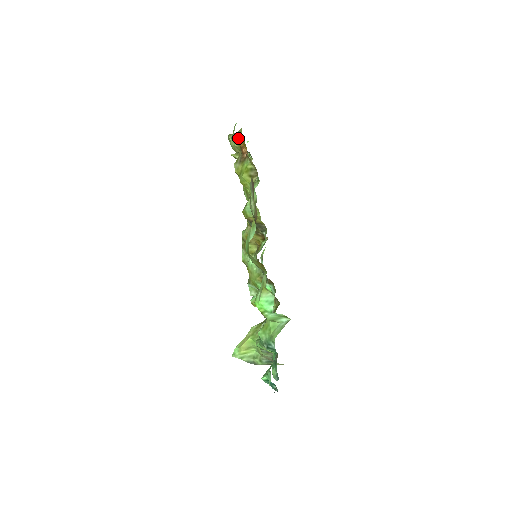
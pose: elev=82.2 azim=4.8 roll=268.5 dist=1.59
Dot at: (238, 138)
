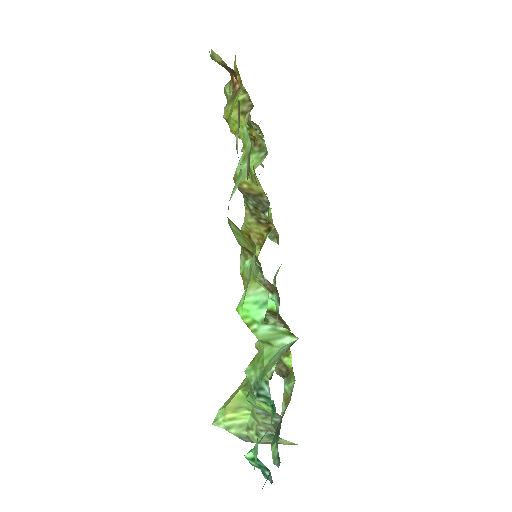
Dot at: occluded
